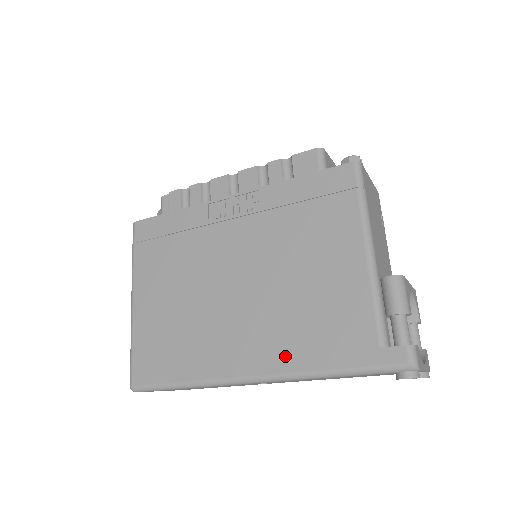
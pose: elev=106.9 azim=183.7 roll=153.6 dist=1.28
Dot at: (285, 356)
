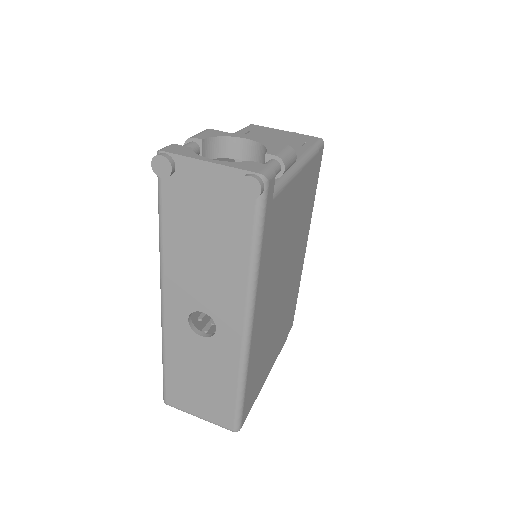
Dot at: occluded
